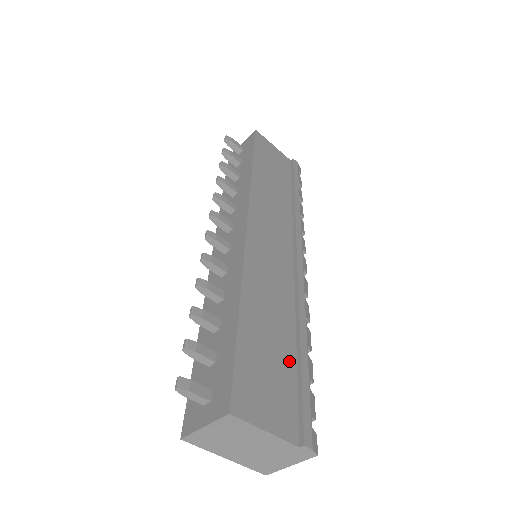
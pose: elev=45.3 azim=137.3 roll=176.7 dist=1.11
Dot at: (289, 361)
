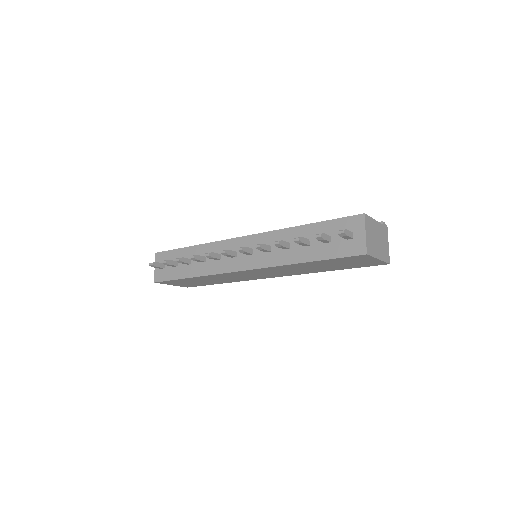
Dot at: occluded
